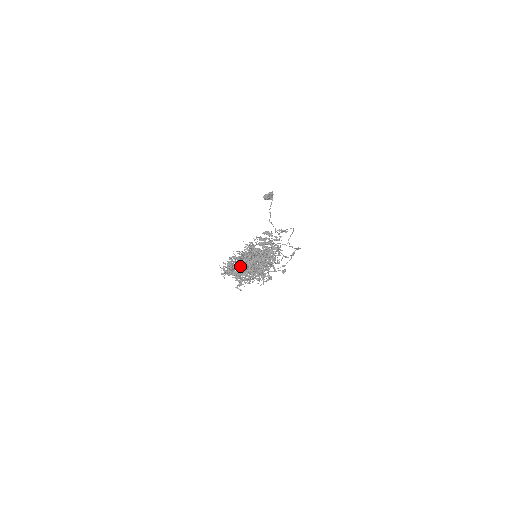
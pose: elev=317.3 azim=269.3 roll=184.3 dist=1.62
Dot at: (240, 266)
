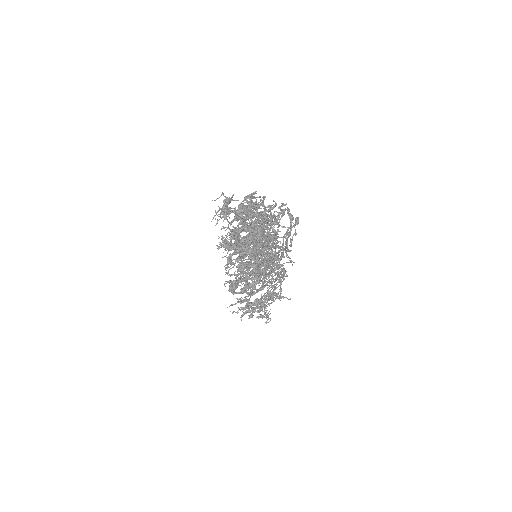
Dot at: (239, 241)
